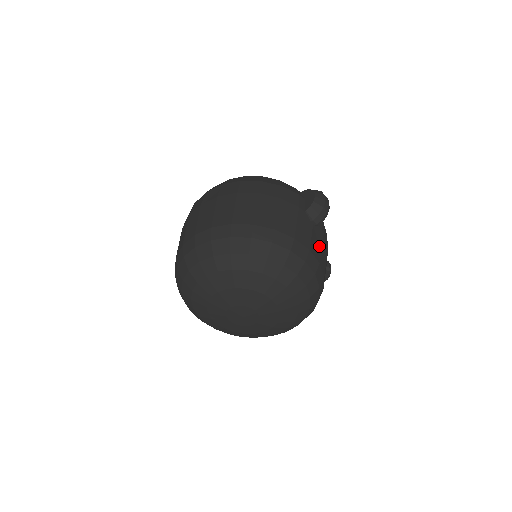
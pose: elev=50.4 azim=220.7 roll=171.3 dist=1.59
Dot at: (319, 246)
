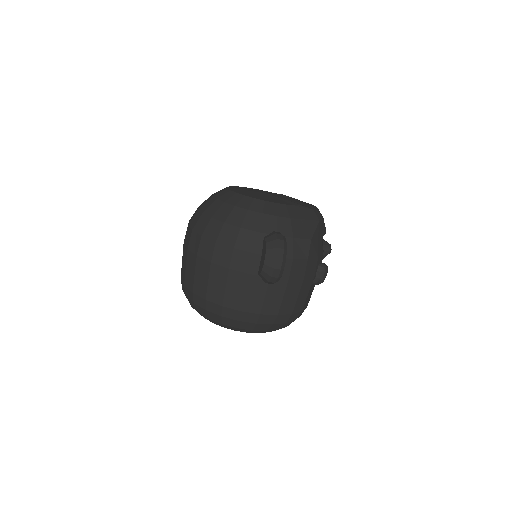
Dot at: (278, 299)
